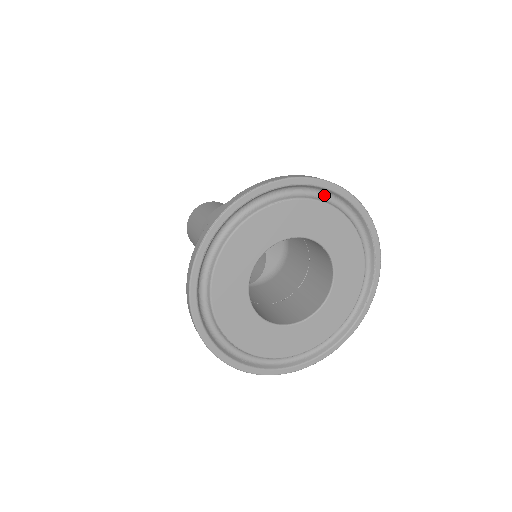
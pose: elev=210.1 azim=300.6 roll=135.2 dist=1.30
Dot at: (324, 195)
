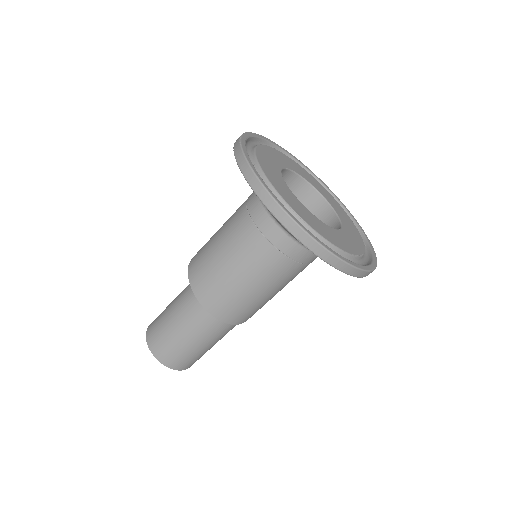
Dot at: occluded
